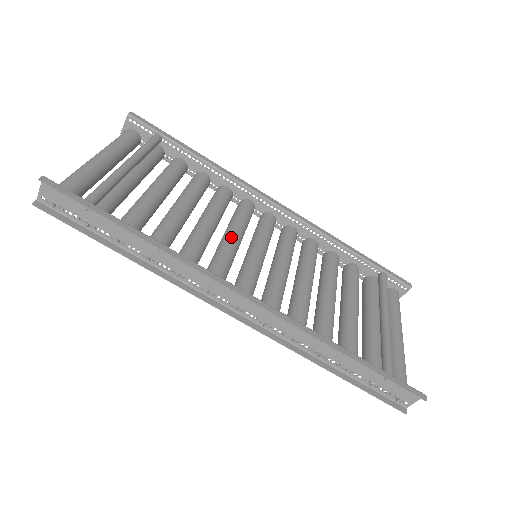
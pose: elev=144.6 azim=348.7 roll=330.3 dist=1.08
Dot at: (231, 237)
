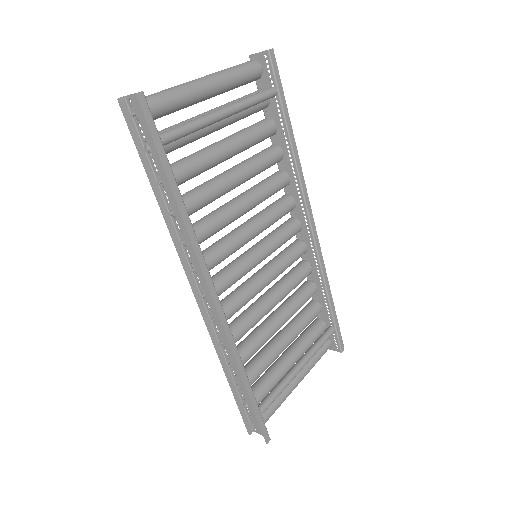
Dot at: (250, 231)
